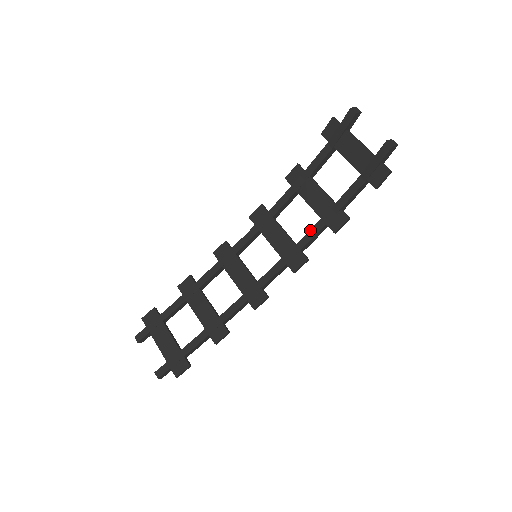
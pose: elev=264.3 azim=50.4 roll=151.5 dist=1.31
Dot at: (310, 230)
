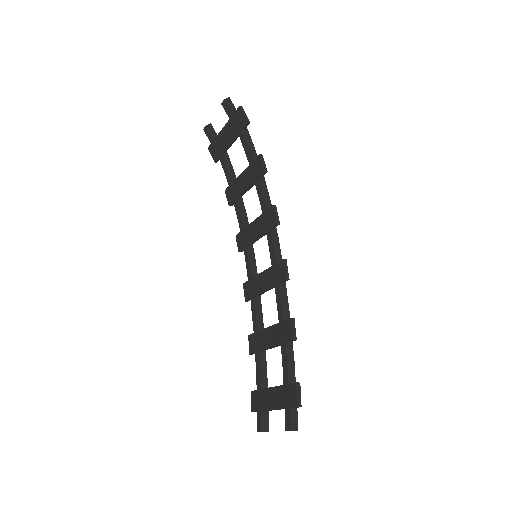
Dot at: (258, 195)
